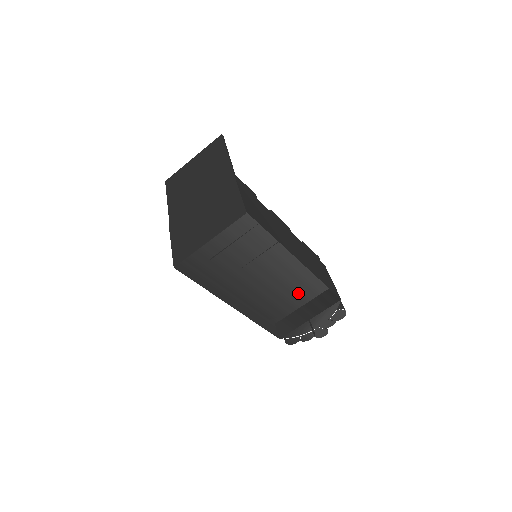
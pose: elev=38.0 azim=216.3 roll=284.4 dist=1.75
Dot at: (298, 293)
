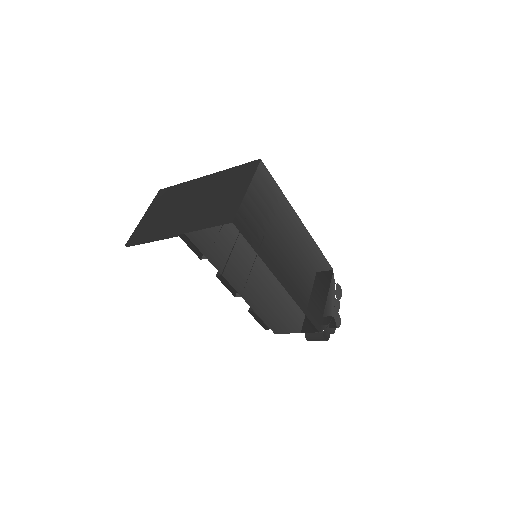
Dot at: (311, 262)
